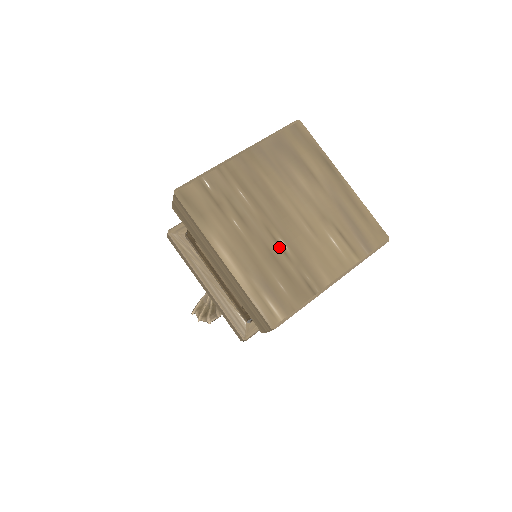
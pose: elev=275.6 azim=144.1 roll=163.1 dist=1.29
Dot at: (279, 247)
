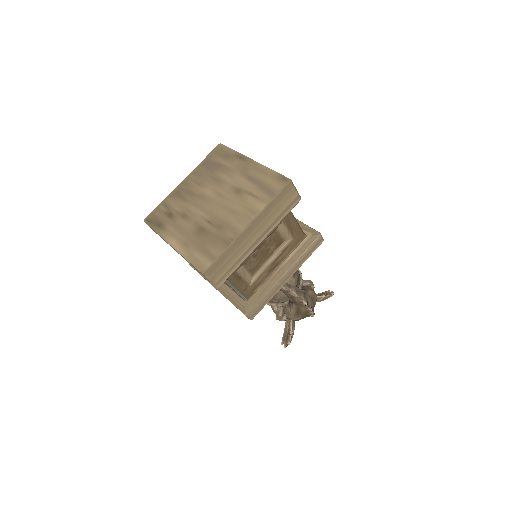
Dot at: (207, 222)
